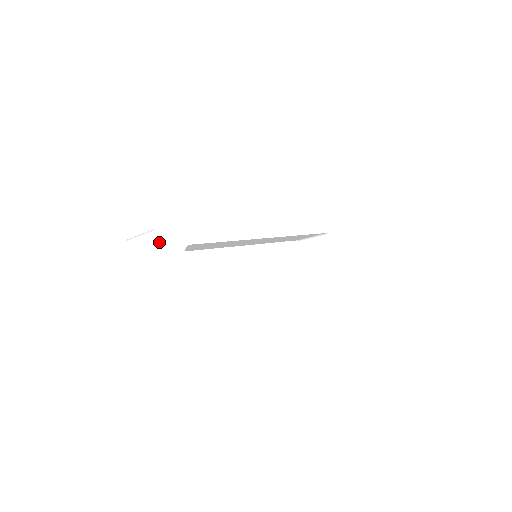
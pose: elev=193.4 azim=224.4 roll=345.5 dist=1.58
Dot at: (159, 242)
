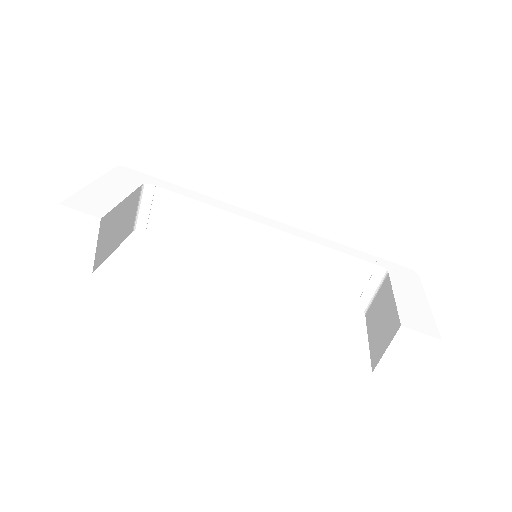
Dot at: (121, 171)
